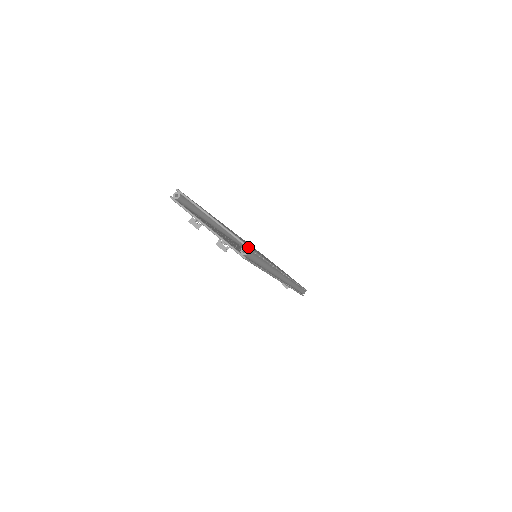
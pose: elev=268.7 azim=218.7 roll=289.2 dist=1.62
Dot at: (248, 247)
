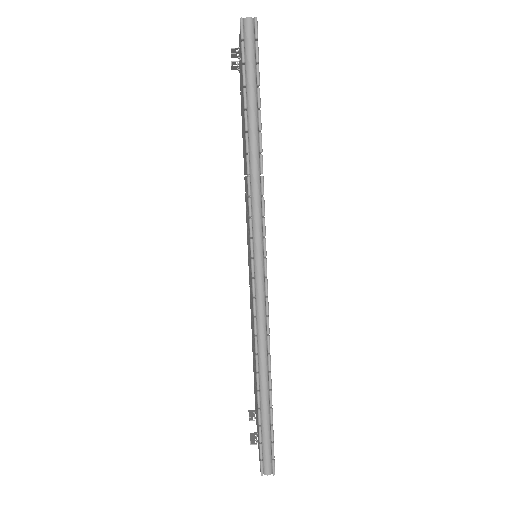
Dot at: (256, 19)
